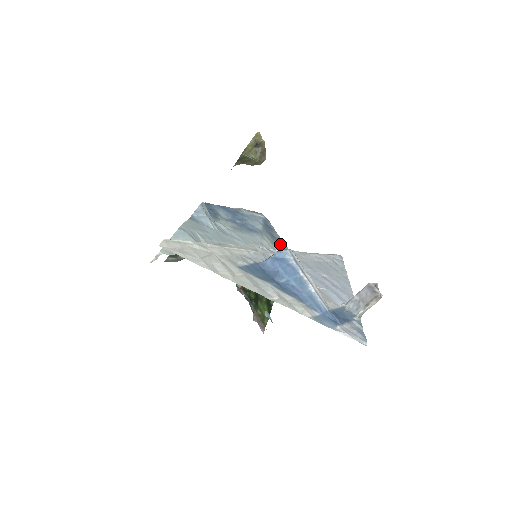
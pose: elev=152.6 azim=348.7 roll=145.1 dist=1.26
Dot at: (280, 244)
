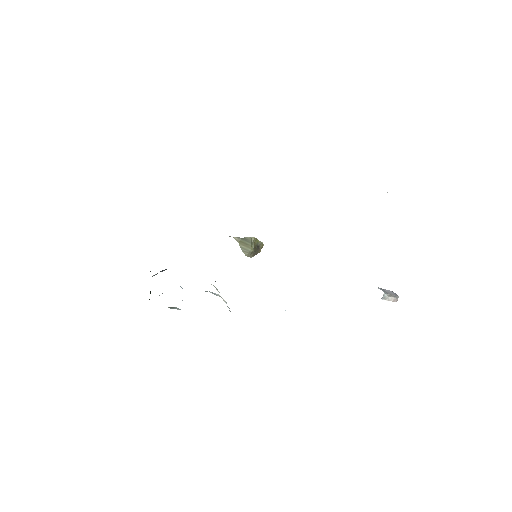
Dot at: occluded
